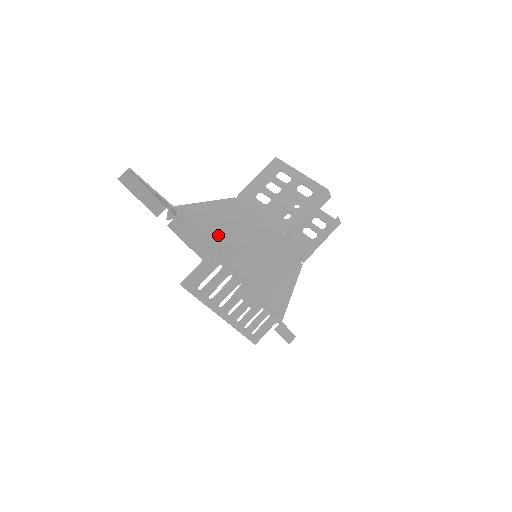
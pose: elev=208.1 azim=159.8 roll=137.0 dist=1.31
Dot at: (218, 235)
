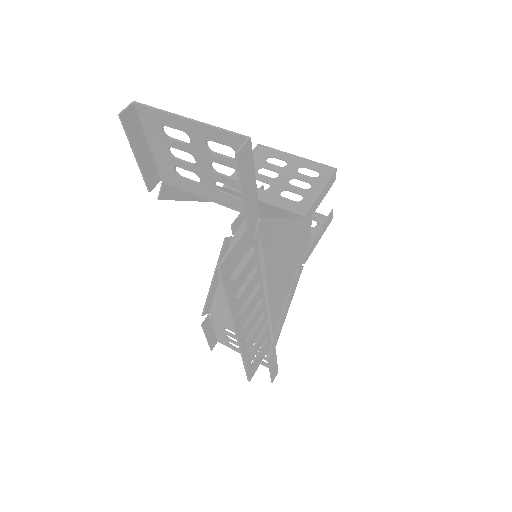
Dot at: occluded
